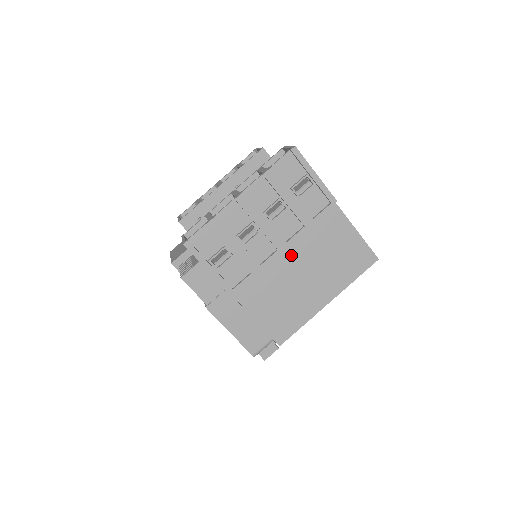
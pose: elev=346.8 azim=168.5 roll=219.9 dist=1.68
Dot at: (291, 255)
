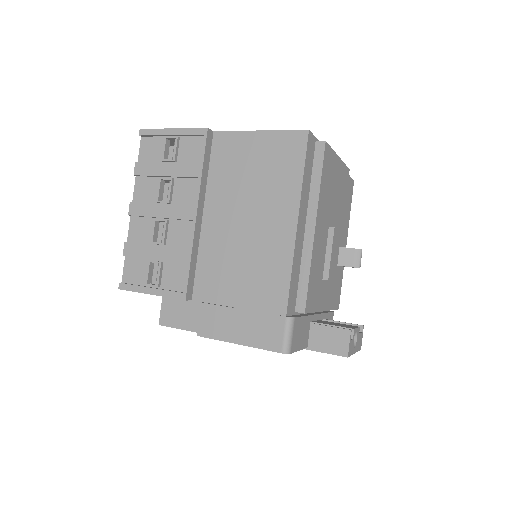
Dot at: (217, 215)
